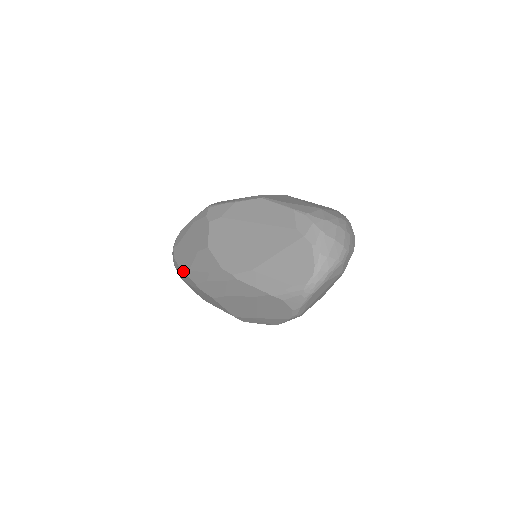
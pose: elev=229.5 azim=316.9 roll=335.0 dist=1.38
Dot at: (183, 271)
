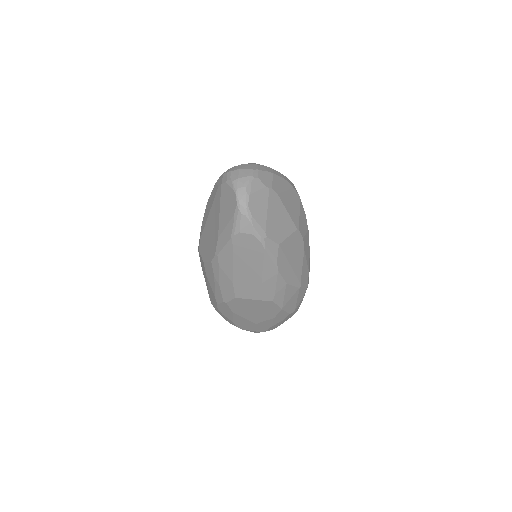
Dot at: (217, 305)
